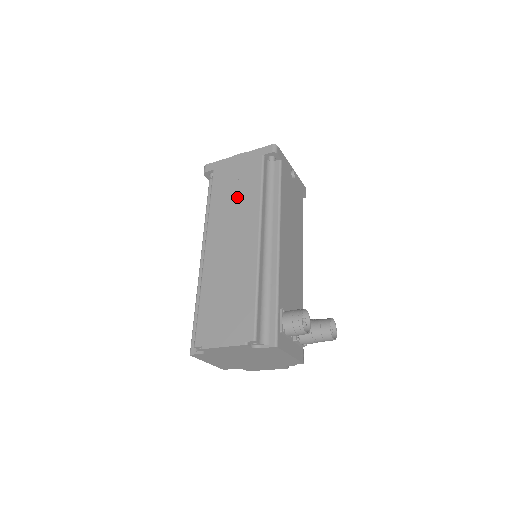
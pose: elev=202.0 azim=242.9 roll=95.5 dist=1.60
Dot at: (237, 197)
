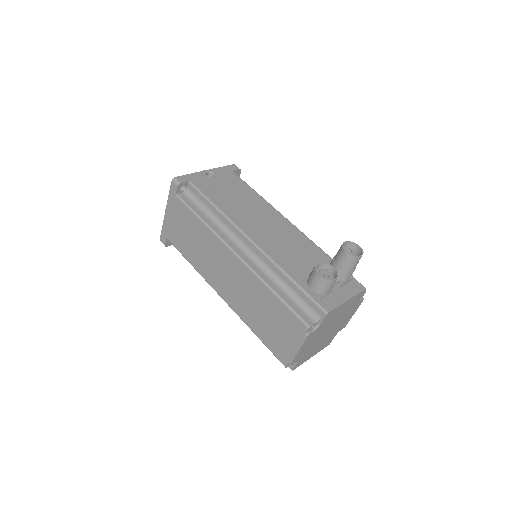
Dot at: (196, 241)
